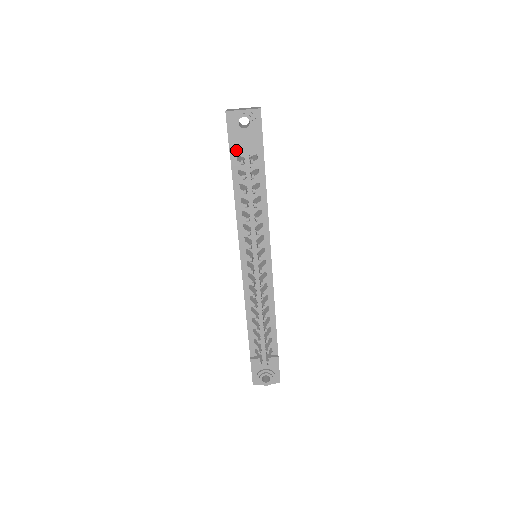
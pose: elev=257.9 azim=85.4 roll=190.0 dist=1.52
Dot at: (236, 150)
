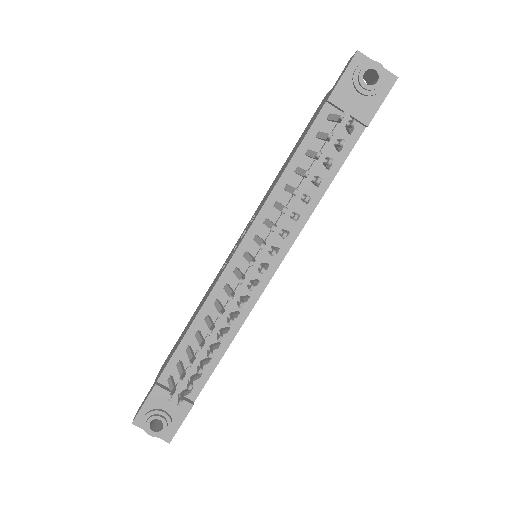
Dot at: (336, 104)
